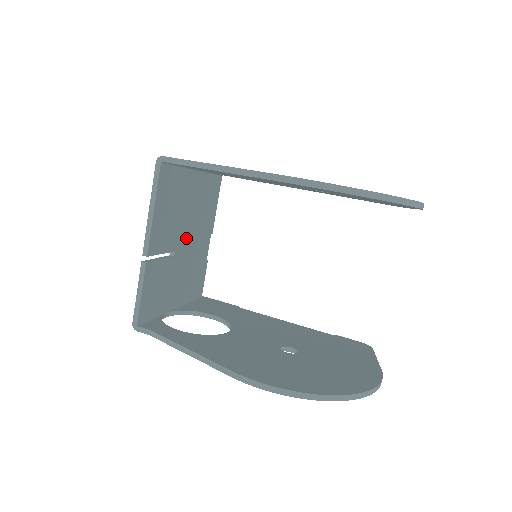
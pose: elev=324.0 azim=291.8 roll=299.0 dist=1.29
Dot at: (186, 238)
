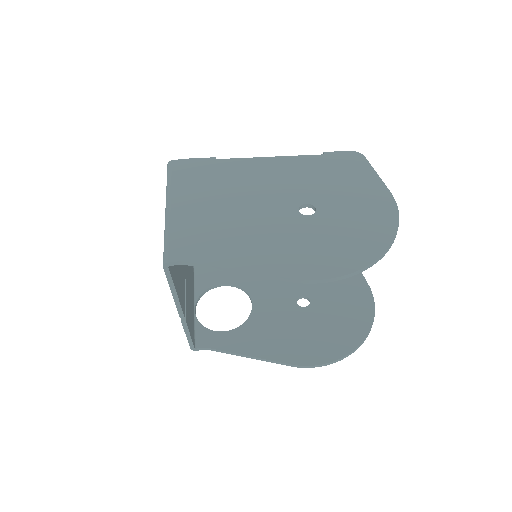
Dot at: occluded
